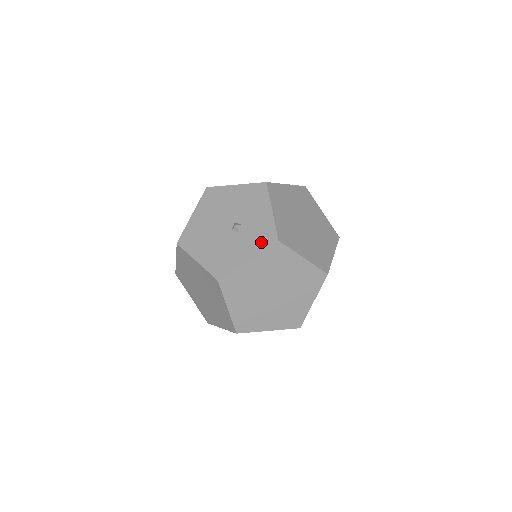
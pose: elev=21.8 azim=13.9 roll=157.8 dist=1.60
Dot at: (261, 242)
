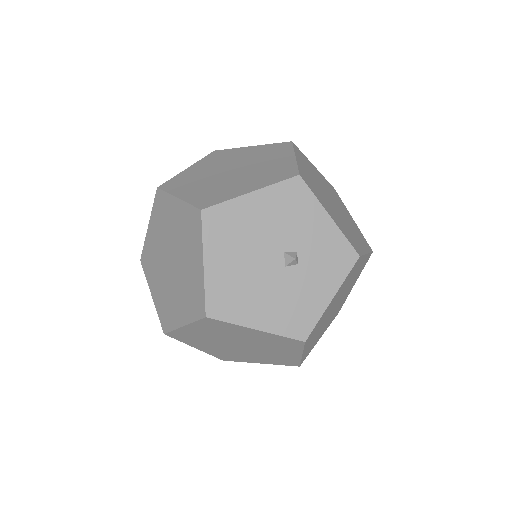
Dot at: (338, 267)
